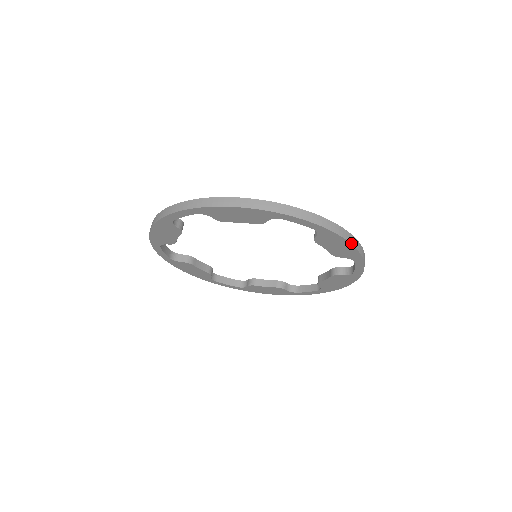
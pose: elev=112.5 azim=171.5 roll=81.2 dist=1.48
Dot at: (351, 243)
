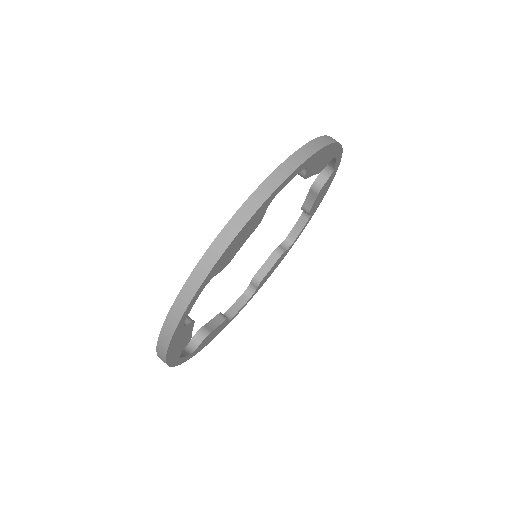
Dot at: (329, 186)
